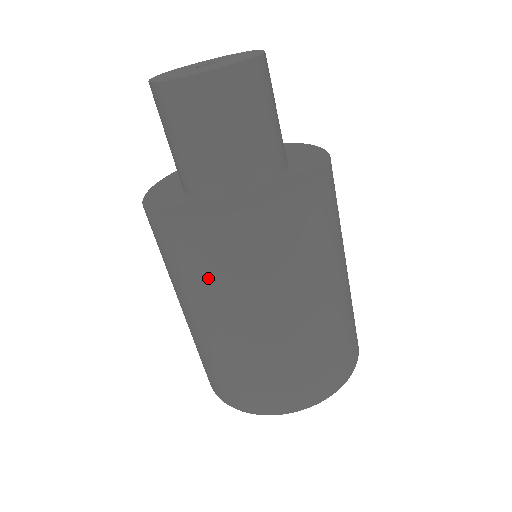
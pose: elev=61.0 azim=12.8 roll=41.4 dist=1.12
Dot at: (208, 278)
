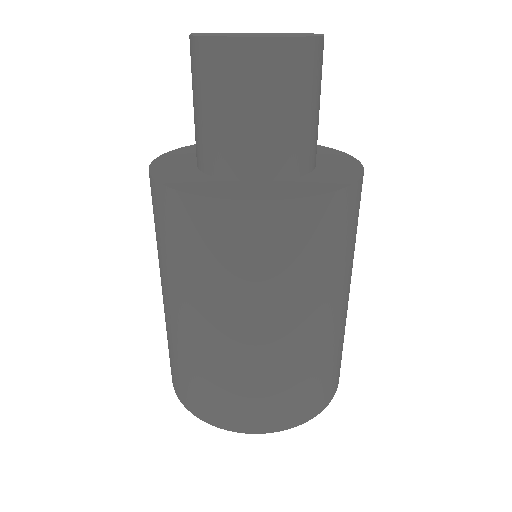
Dot at: (172, 254)
